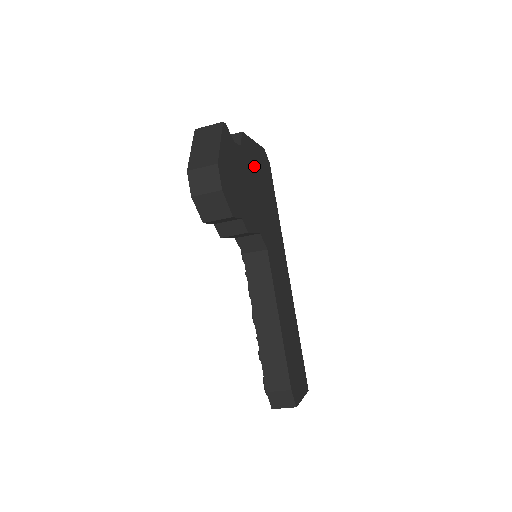
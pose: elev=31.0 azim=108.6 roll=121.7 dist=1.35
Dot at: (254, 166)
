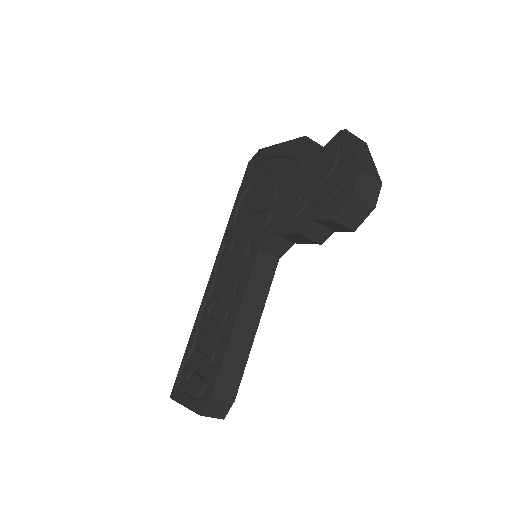
Dot at: occluded
